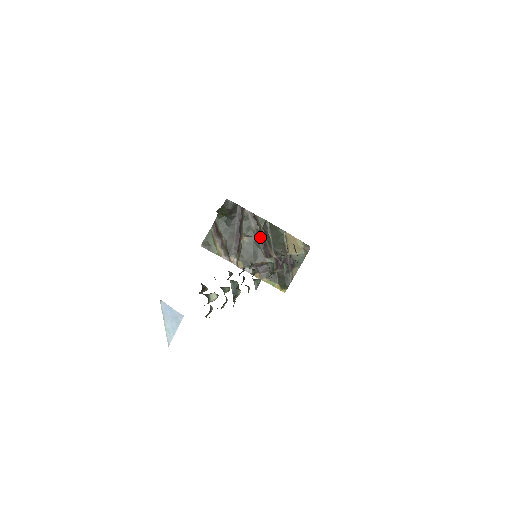
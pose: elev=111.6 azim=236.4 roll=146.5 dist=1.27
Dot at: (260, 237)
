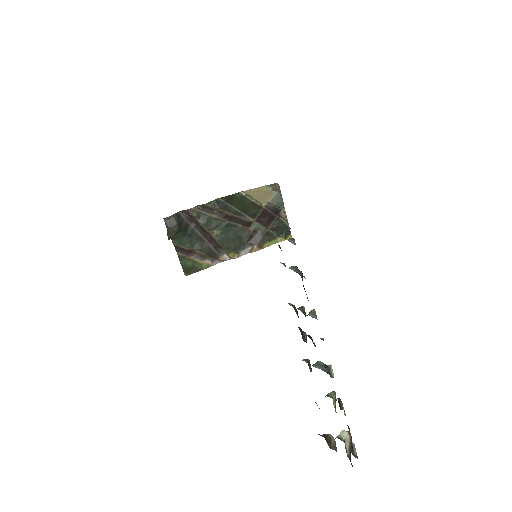
Dot at: (226, 218)
